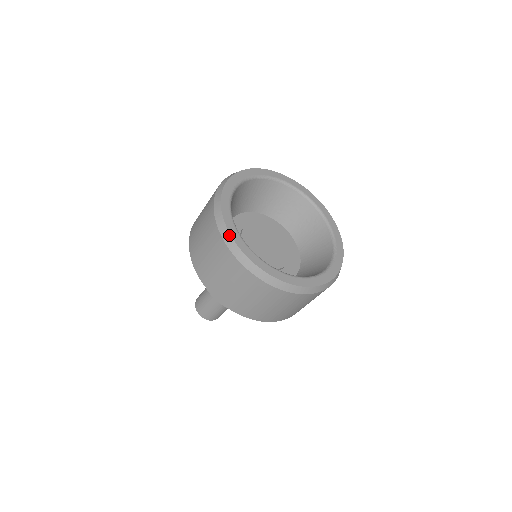
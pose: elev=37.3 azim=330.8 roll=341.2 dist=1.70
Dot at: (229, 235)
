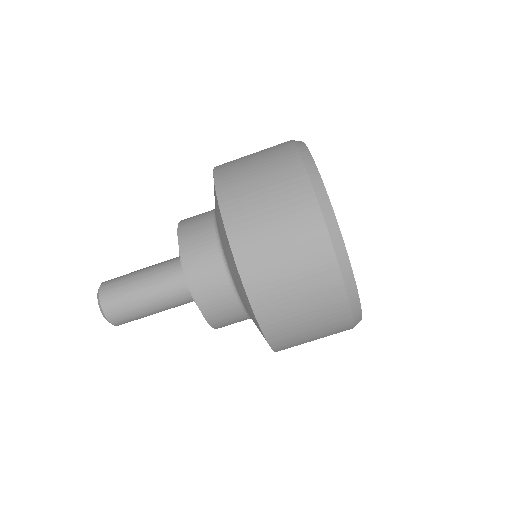
Dot at: (319, 177)
